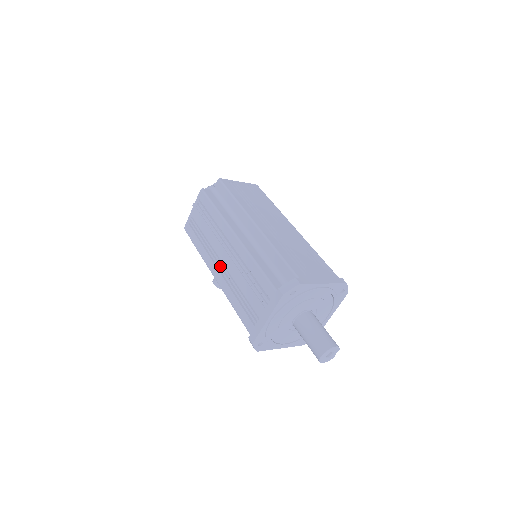
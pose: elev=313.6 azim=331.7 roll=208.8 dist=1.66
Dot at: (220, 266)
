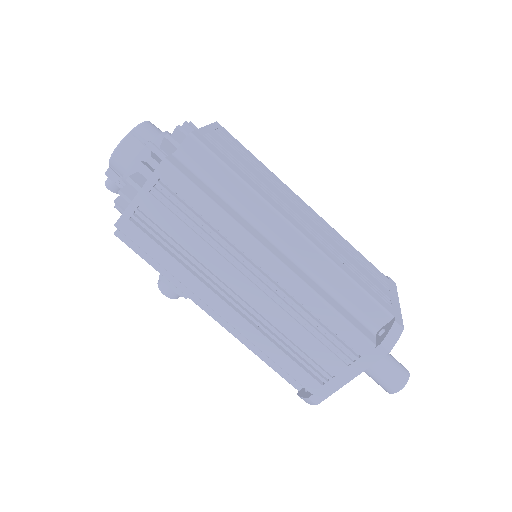
Dot at: (233, 300)
